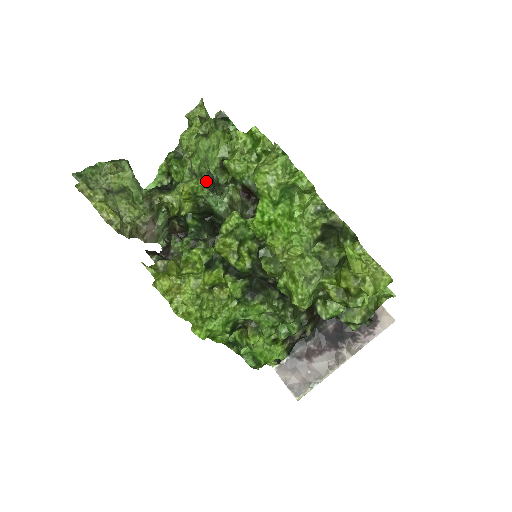
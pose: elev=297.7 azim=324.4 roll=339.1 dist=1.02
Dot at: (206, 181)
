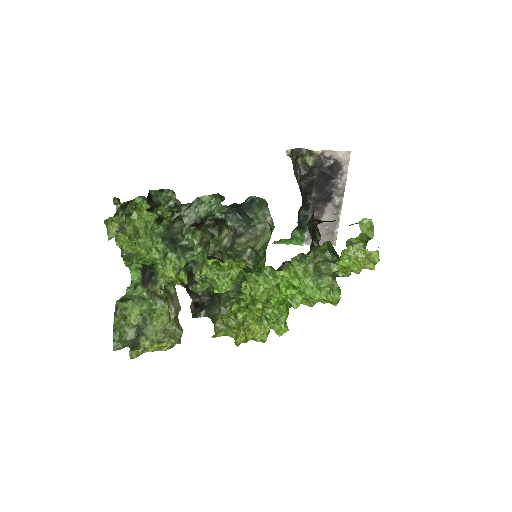
Dot at: (172, 251)
